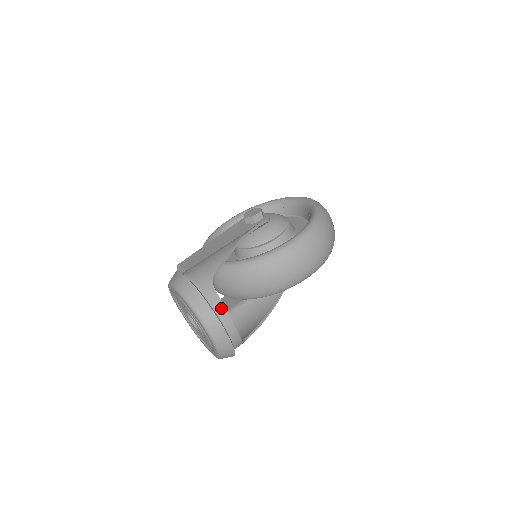
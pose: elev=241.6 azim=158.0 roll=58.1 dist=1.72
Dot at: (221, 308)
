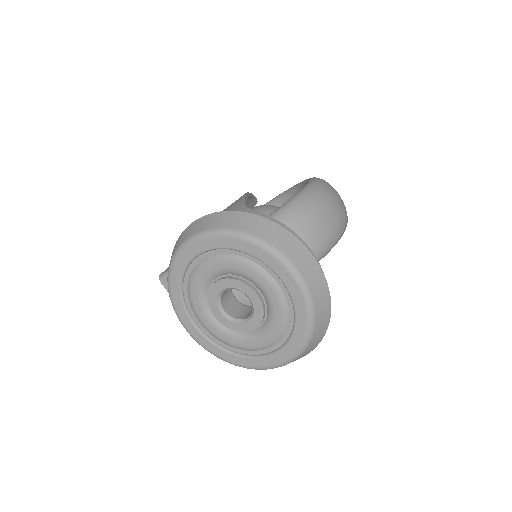
Dot at: occluded
